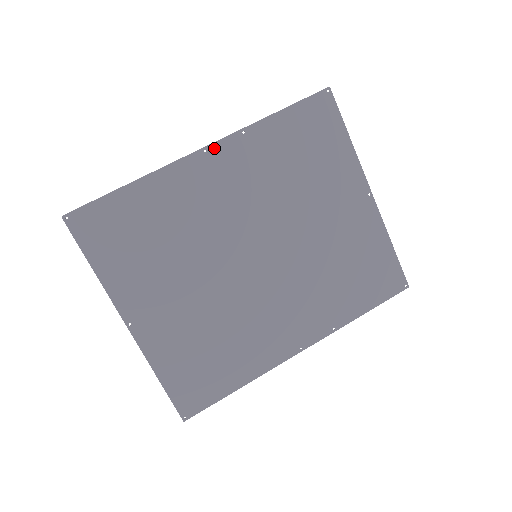
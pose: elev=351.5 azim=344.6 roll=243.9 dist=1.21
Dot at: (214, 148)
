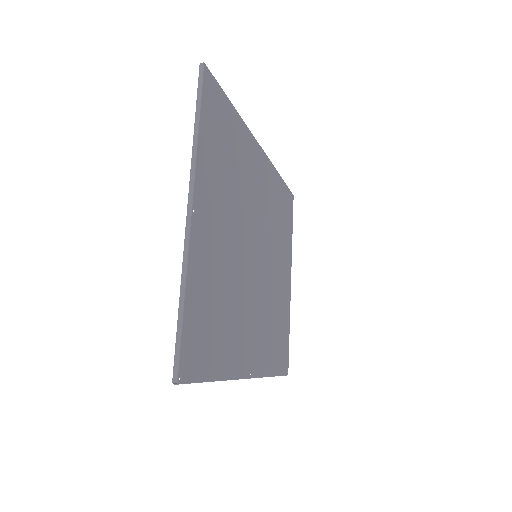
Dot at: (264, 155)
